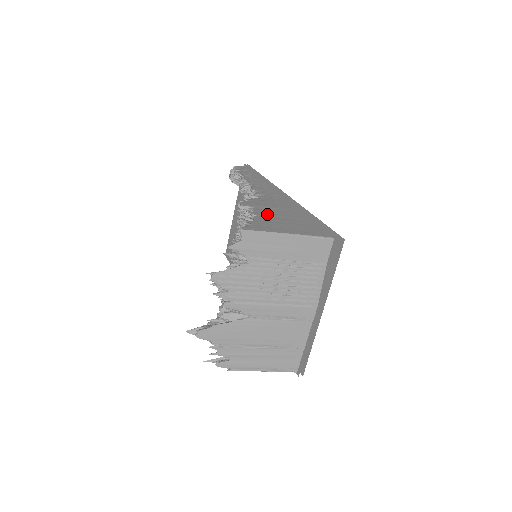
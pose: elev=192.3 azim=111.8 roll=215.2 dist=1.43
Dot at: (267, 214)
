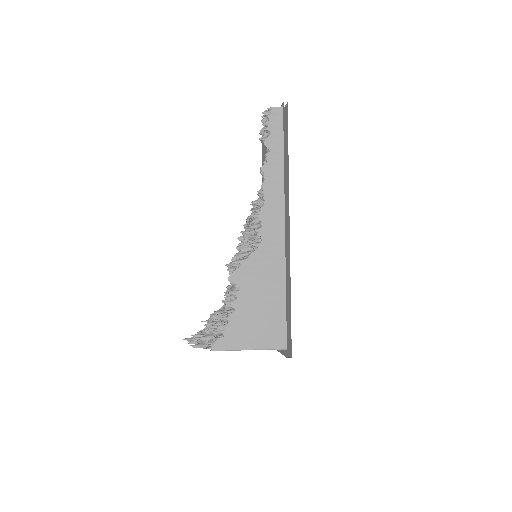
Dot at: (246, 304)
